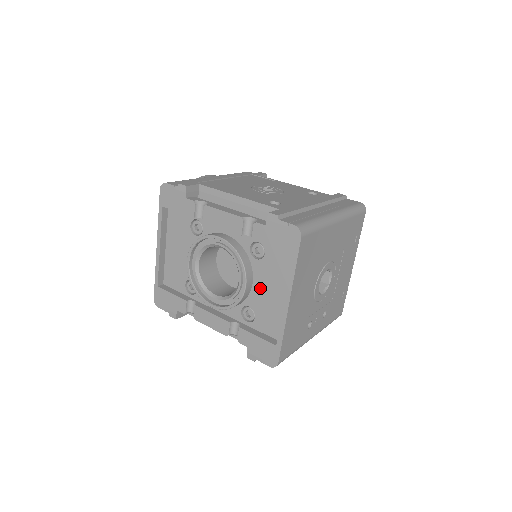
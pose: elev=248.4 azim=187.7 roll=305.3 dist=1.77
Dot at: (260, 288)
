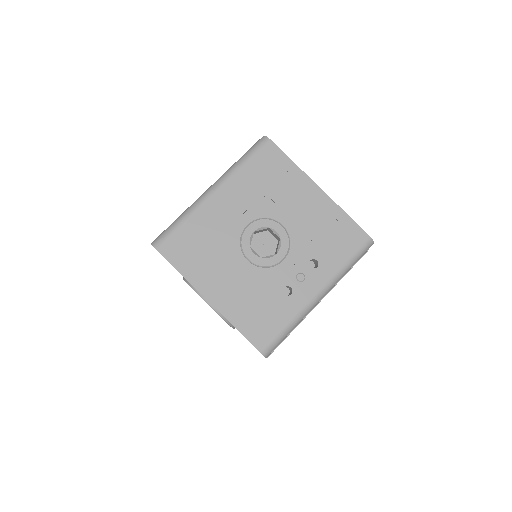
Dot at: occluded
